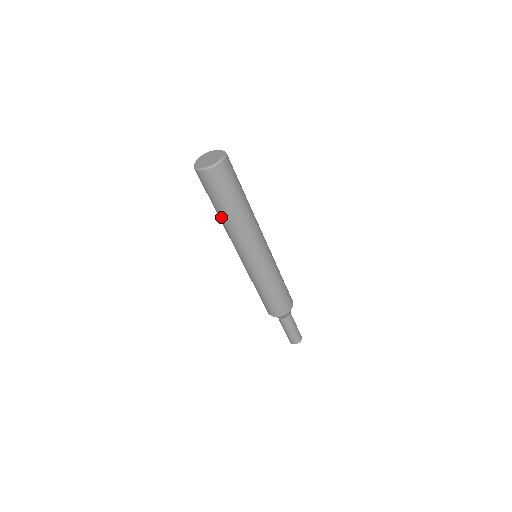
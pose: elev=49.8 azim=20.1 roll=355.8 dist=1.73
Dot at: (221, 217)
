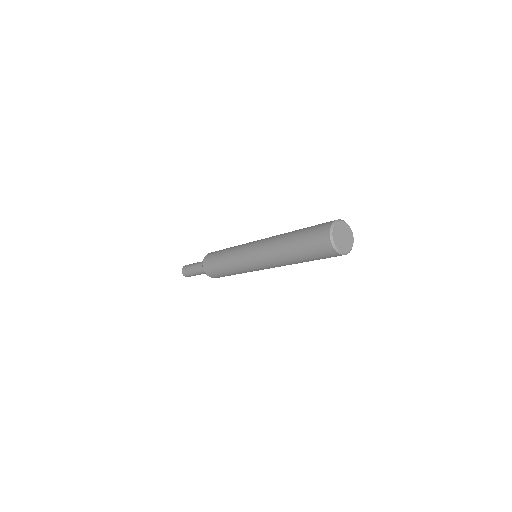
Dot at: (295, 261)
